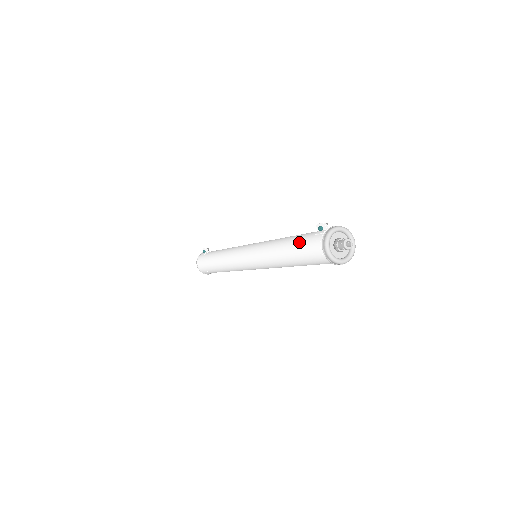
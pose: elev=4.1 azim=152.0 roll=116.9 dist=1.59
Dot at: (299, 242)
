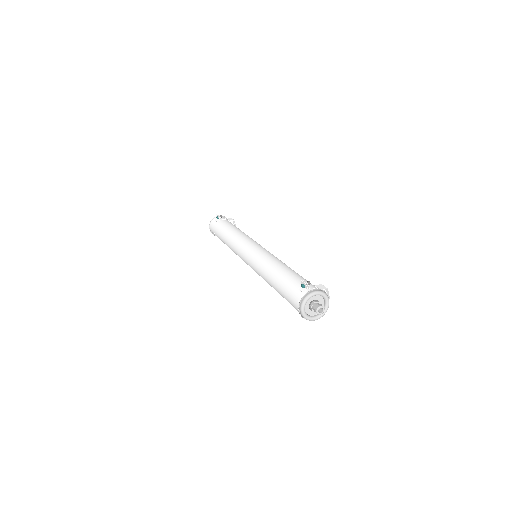
Dot at: (285, 284)
